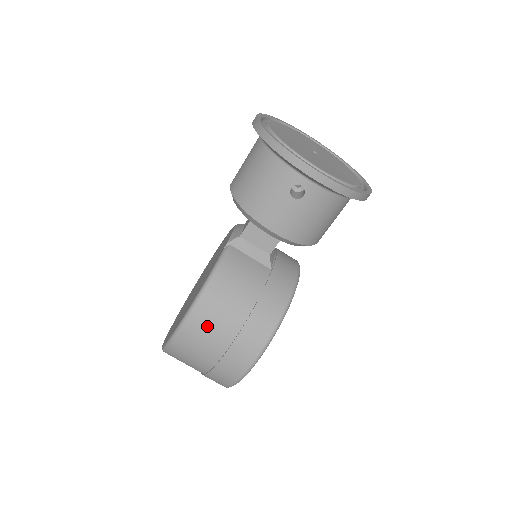
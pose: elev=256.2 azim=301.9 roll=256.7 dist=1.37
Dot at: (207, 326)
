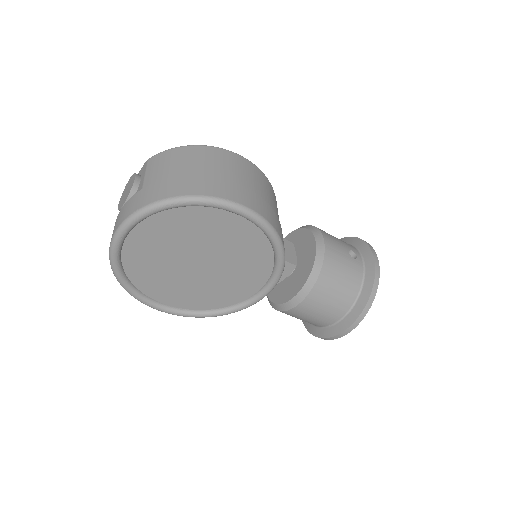
Dot at: (257, 177)
